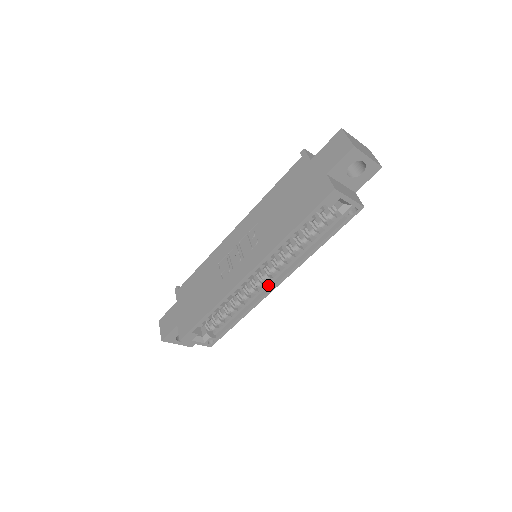
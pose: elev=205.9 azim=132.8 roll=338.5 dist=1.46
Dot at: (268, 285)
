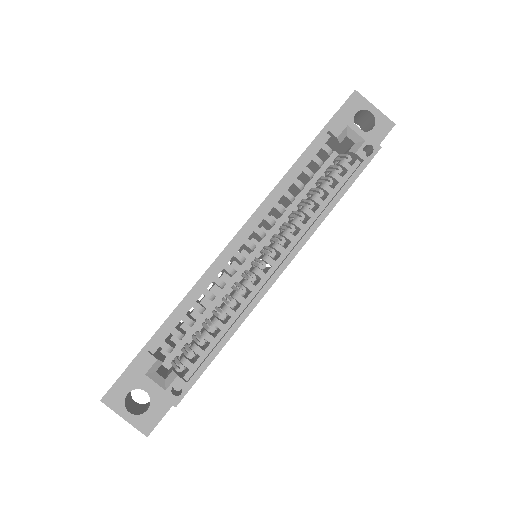
Dot at: (269, 275)
